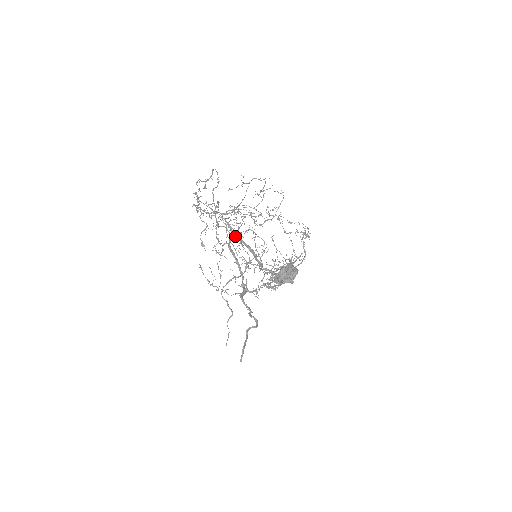
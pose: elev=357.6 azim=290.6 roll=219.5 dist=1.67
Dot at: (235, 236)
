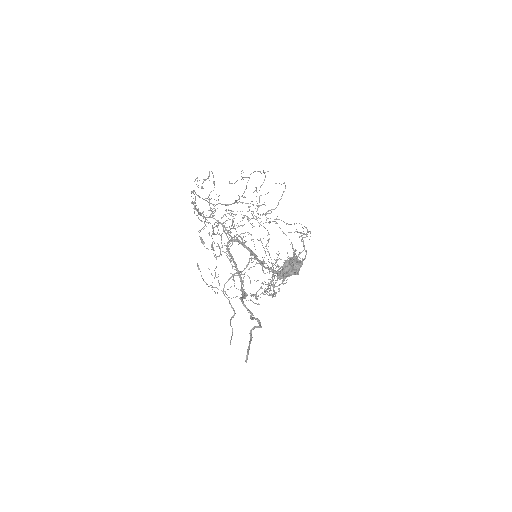
Dot at: occluded
